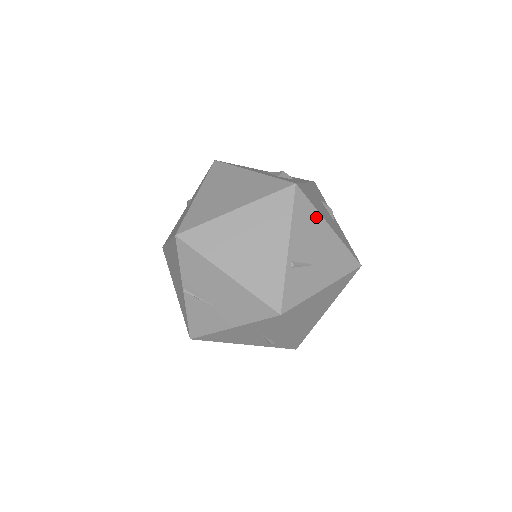
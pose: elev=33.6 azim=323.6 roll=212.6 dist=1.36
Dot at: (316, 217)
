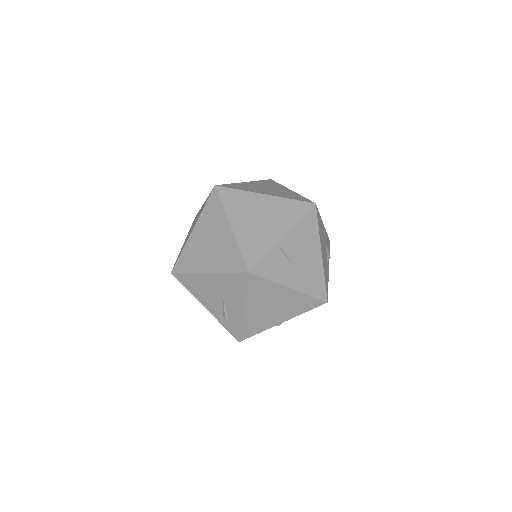
Dot at: (316, 237)
